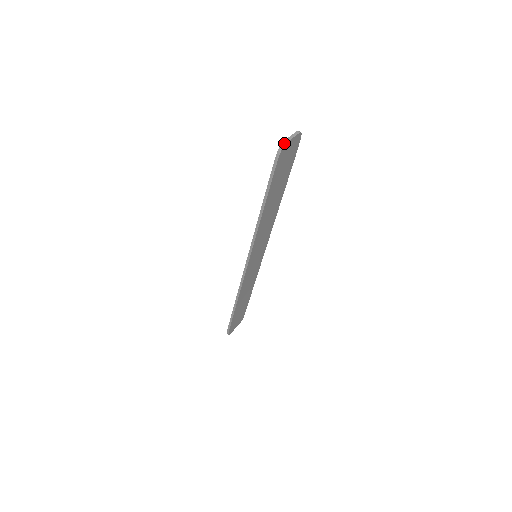
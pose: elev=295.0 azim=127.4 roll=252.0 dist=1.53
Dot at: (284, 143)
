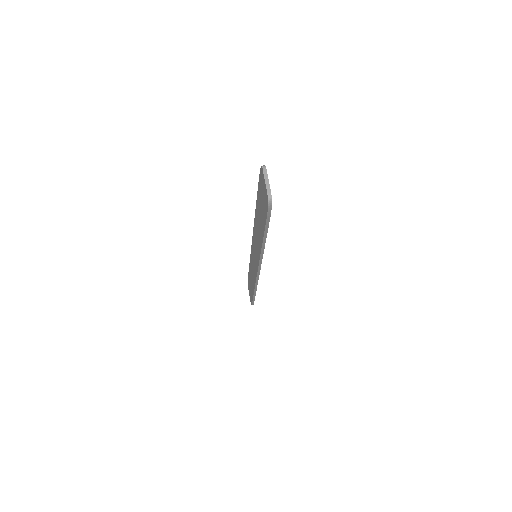
Dot at: (270, 196)
